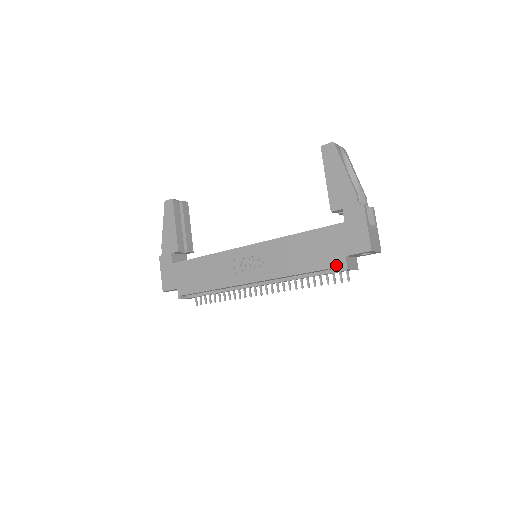
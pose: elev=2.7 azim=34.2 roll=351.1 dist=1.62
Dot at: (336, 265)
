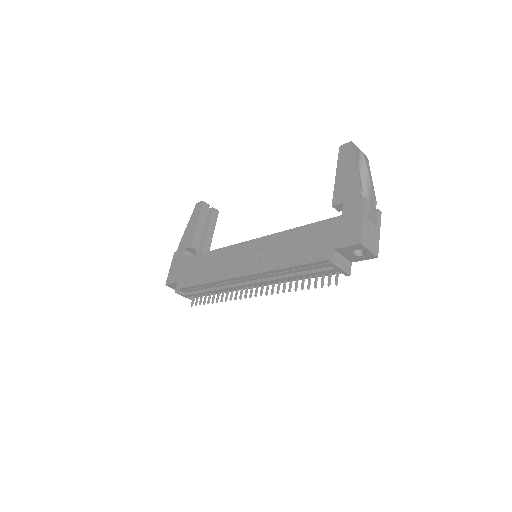
Dot at: (322, 258)
